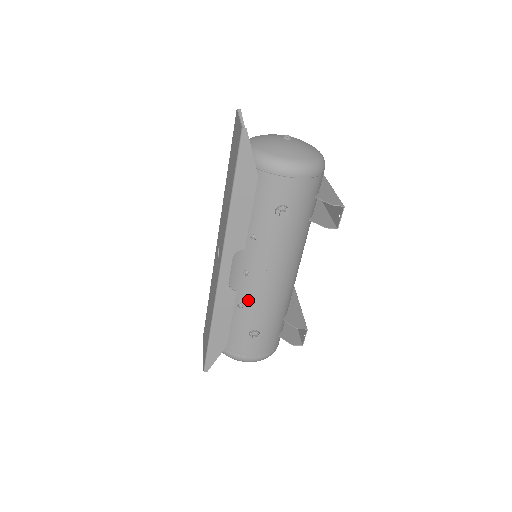
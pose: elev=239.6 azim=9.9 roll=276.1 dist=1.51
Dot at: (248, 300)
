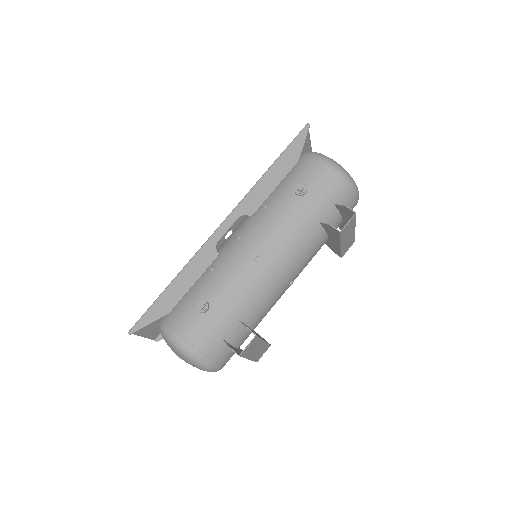
Dot at: (223, 264)
